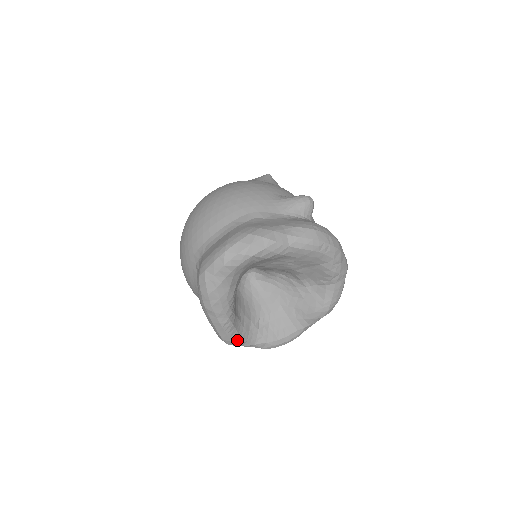
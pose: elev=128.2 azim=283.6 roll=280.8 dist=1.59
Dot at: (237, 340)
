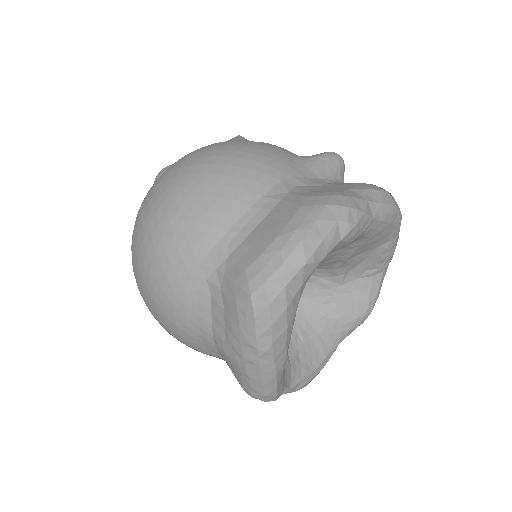
Dot at: (280, 390)
